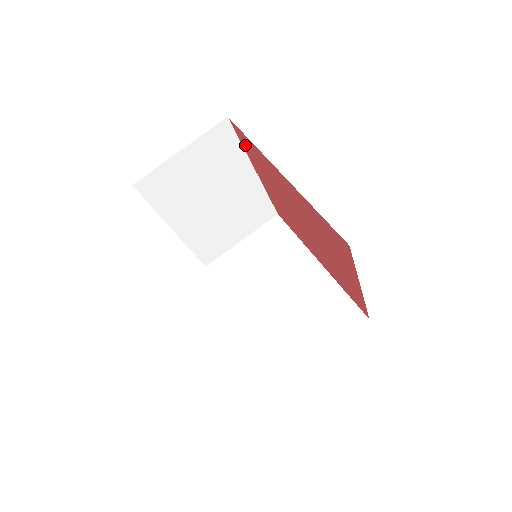
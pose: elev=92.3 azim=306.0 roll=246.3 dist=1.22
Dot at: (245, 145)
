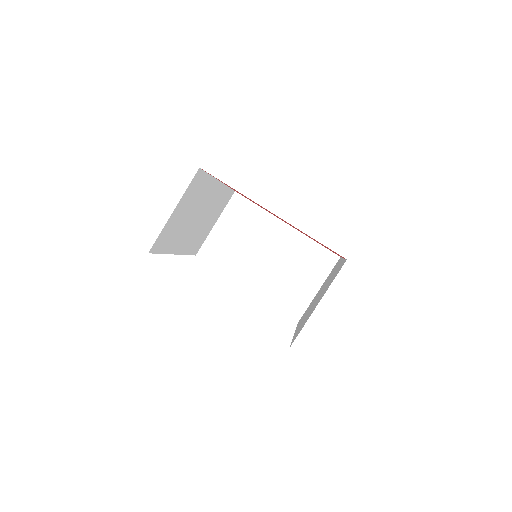
Dot at: occluded
